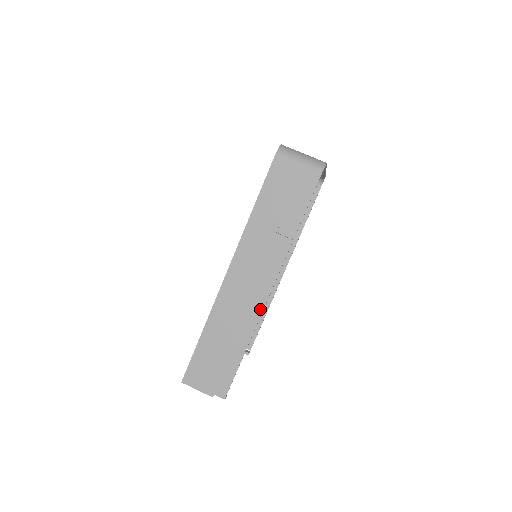
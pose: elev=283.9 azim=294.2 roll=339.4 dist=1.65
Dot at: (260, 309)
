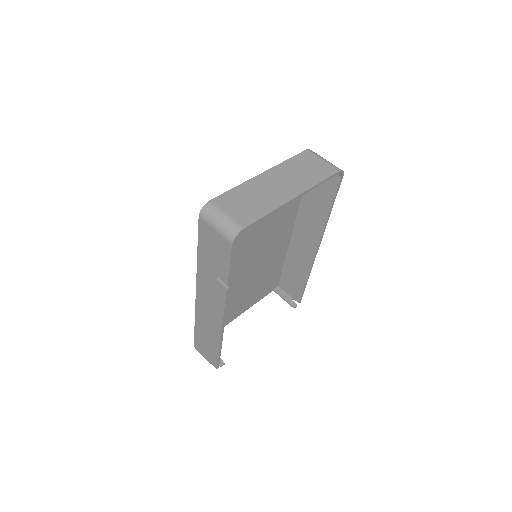
Dot at: (220, 327)
